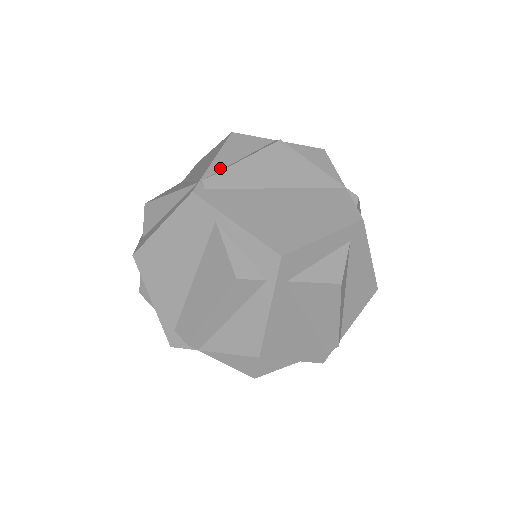
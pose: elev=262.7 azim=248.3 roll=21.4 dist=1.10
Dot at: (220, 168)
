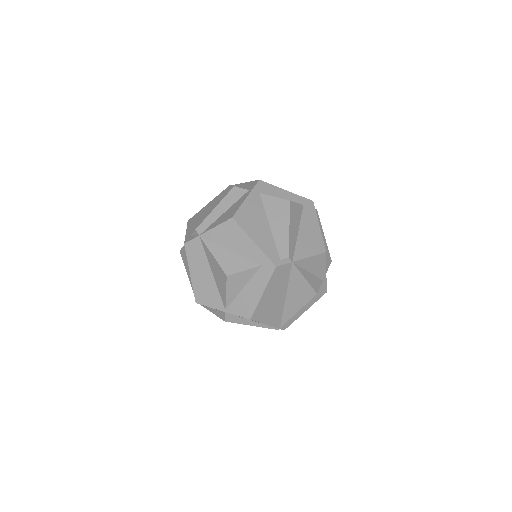
Dot at: occluded
